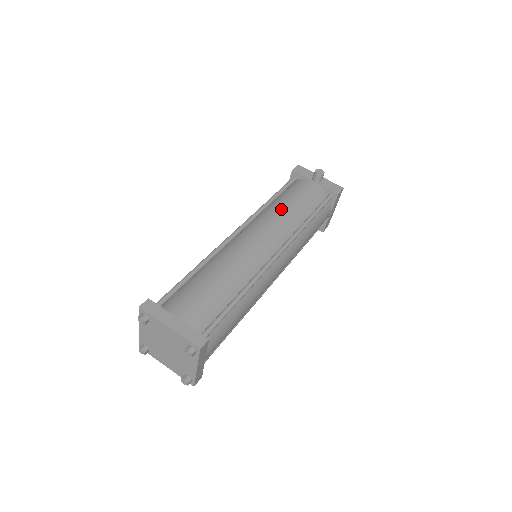
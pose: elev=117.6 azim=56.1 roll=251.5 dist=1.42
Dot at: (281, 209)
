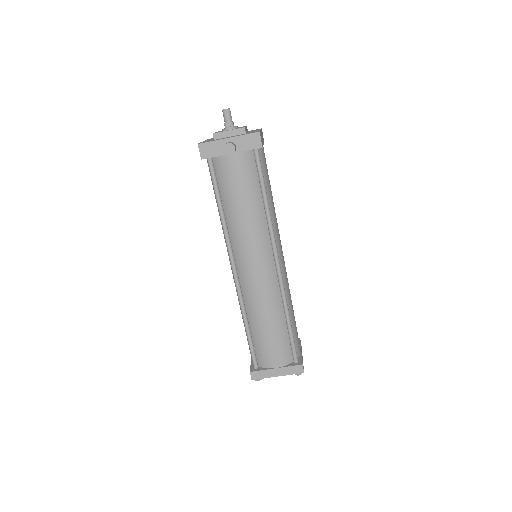
Dot at: (241, 222)
